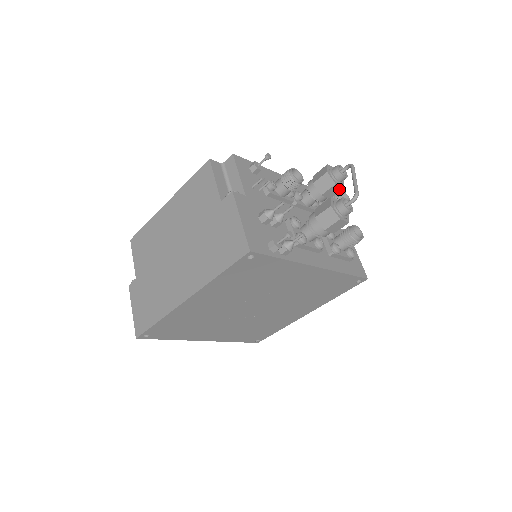
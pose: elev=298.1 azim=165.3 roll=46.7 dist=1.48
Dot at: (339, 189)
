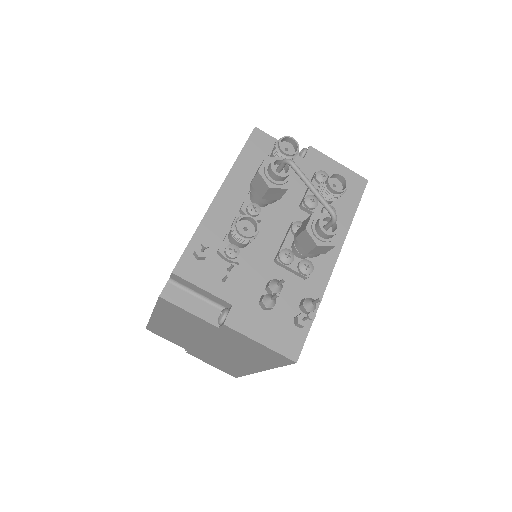
Dot at: (291, 180)
